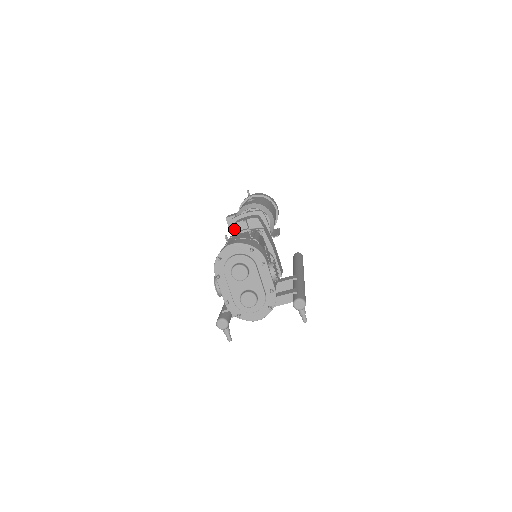
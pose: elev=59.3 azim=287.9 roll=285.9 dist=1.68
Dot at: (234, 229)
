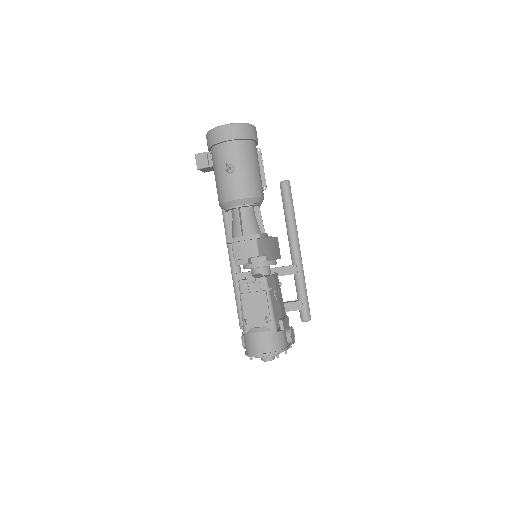
Dot at: occluded
